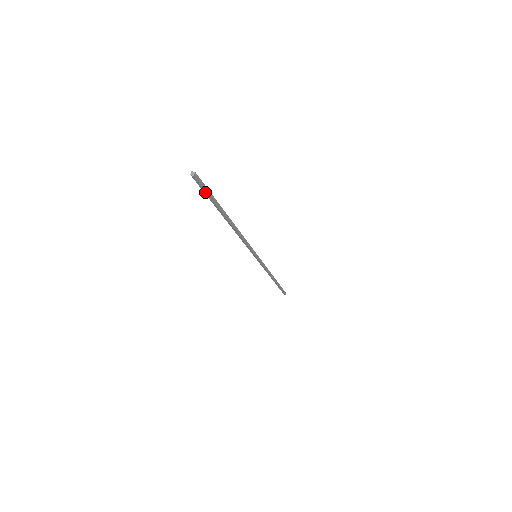
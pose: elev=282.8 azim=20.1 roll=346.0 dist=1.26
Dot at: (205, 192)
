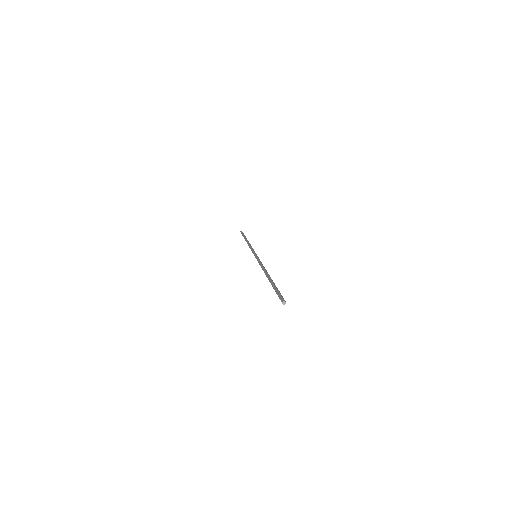
Dot at: (278, 295)
